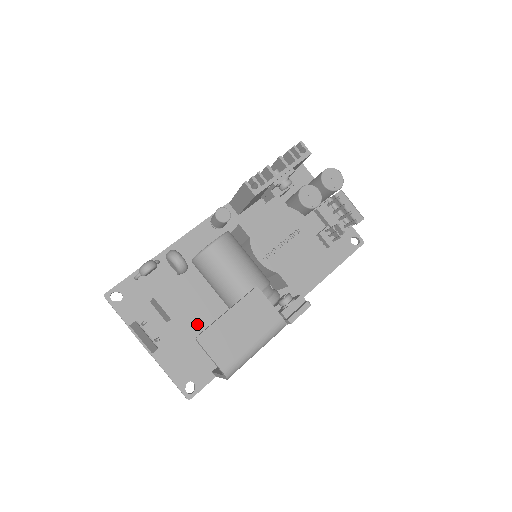
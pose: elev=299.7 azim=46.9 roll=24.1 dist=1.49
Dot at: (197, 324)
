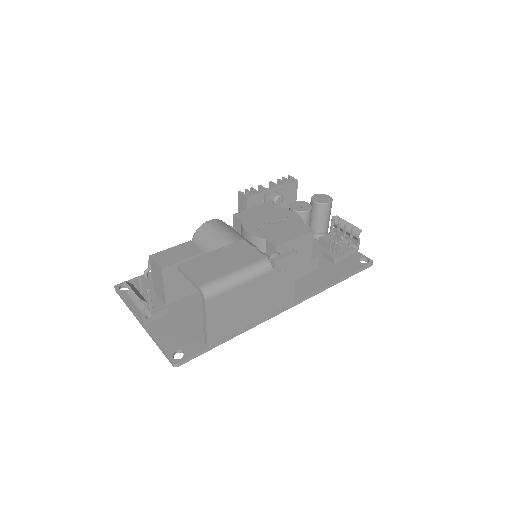
Dot at: (196, 308)
